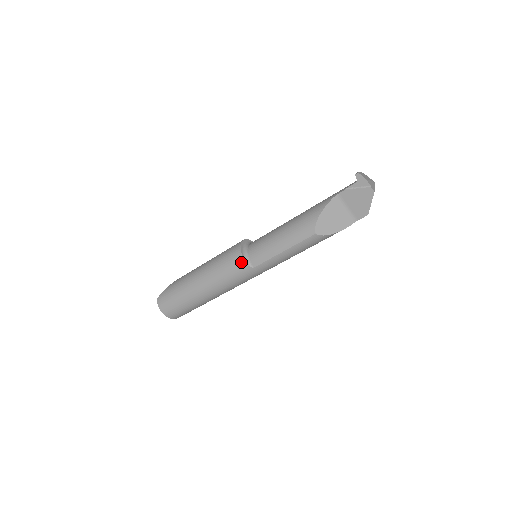
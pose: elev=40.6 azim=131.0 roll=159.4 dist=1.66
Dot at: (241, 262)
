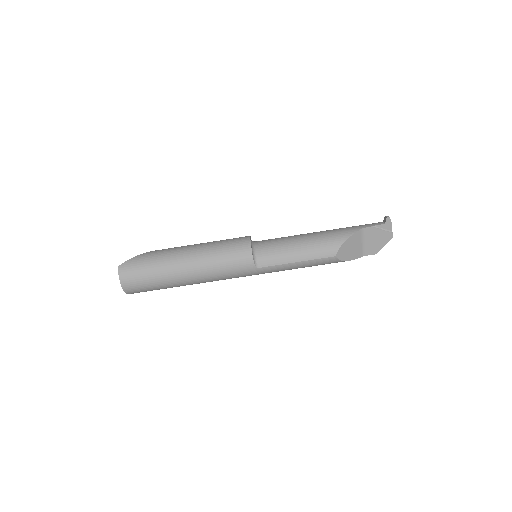
Dot at: (248, 258)
